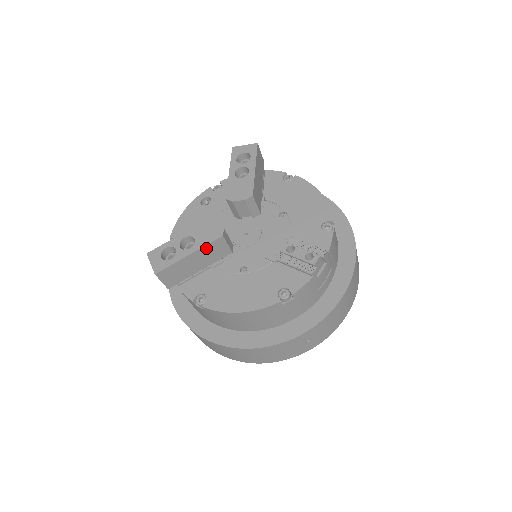
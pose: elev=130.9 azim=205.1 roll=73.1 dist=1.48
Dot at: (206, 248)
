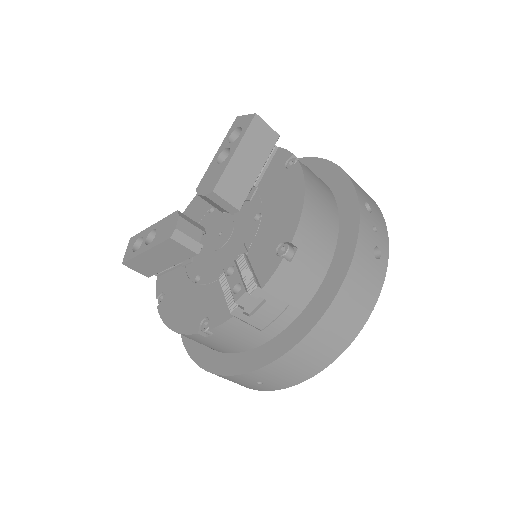
Dot at: (160, 247)
